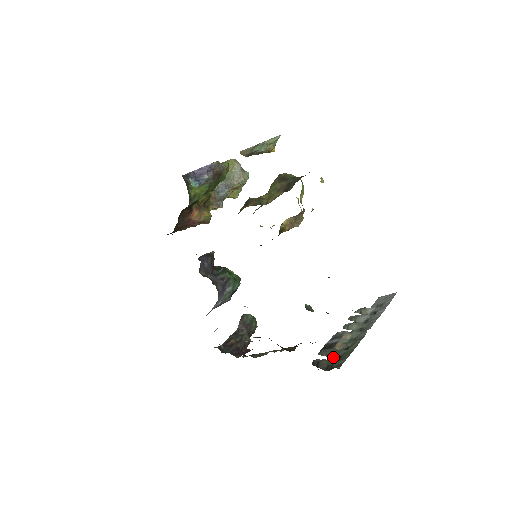
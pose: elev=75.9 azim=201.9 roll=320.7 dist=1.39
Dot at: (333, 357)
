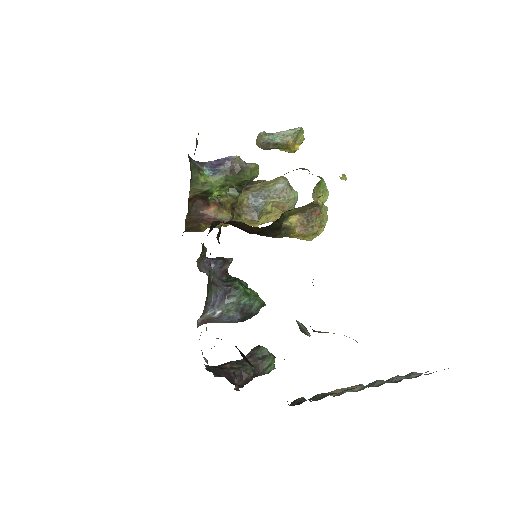
Dot at: (316, 399)
